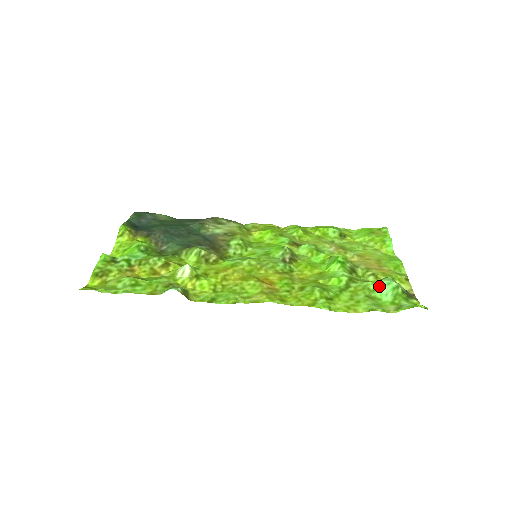
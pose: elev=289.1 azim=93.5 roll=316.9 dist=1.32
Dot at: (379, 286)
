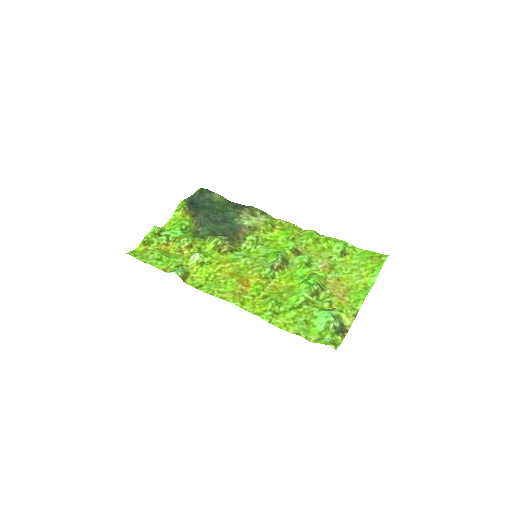
Dot at: (320, 316)
